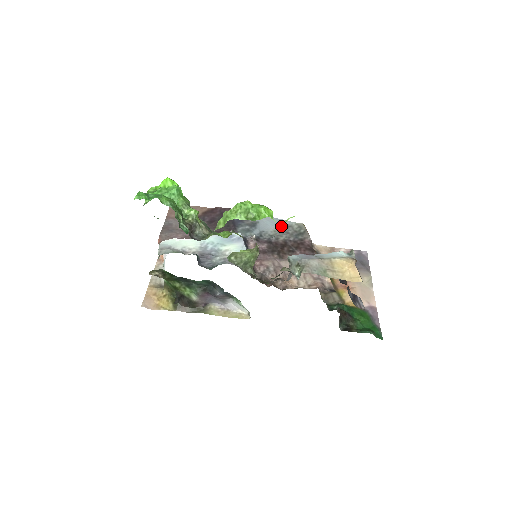
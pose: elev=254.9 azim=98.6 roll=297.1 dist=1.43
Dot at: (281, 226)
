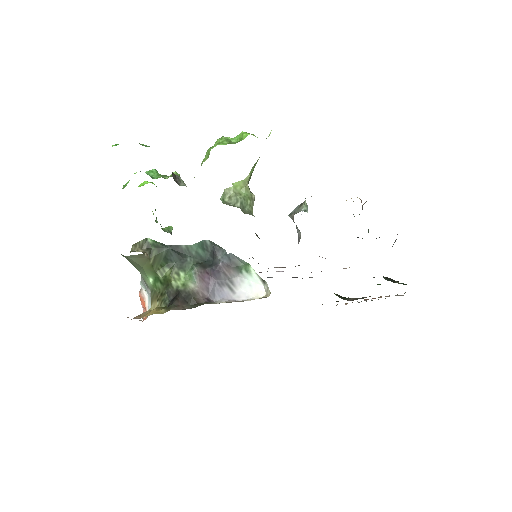
Dot at: occluded
